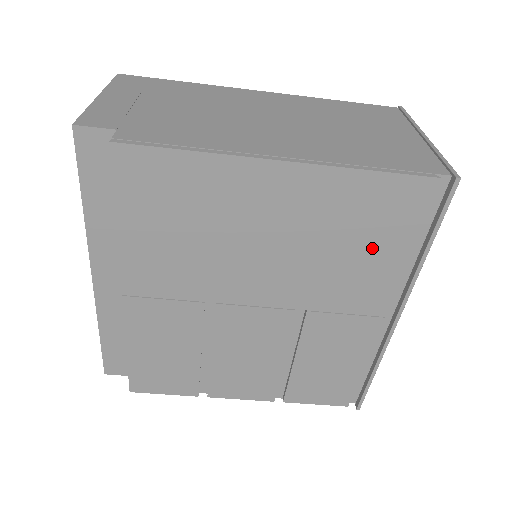
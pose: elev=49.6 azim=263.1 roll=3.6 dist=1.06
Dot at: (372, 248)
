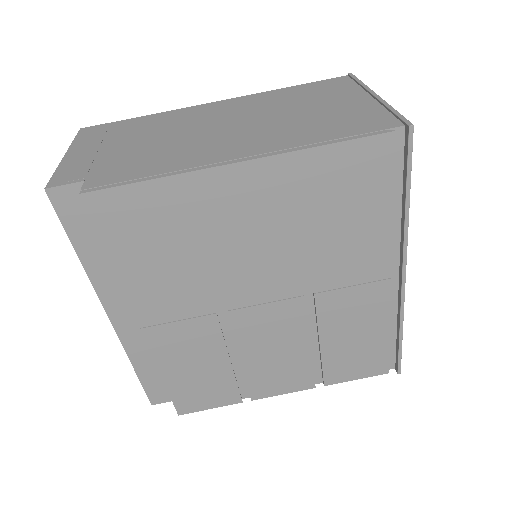
Dot at: (354, 217)
